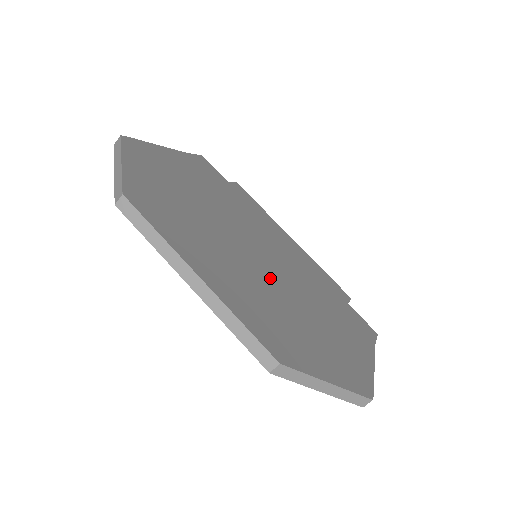
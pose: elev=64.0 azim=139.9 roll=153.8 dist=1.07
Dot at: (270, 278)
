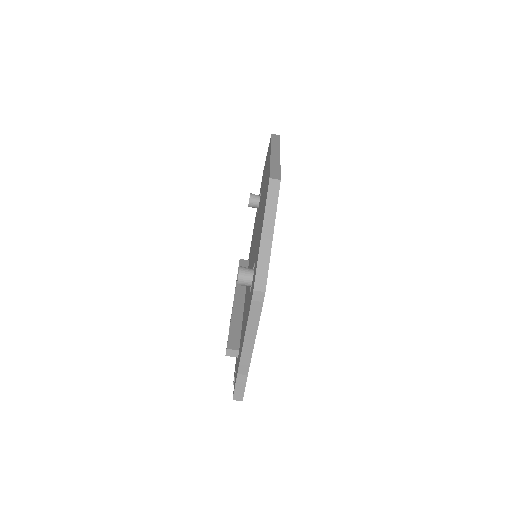
Dot at: occluded
